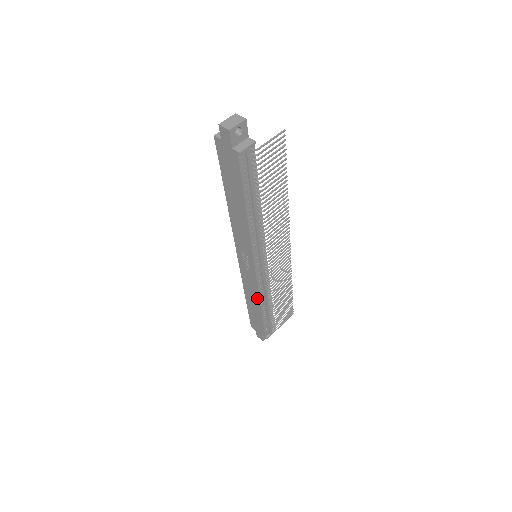
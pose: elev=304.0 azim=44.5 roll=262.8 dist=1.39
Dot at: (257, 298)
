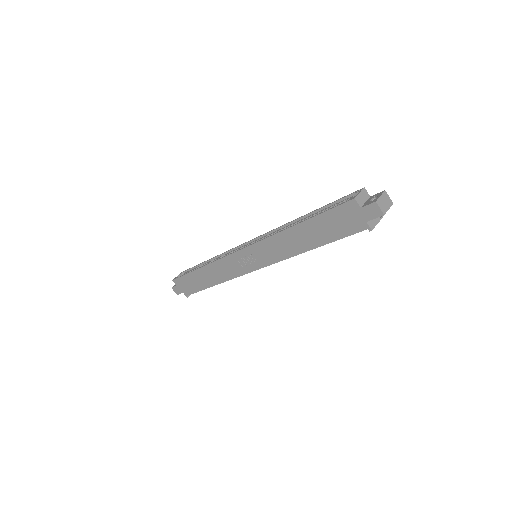
Dot at: (221, 279)
